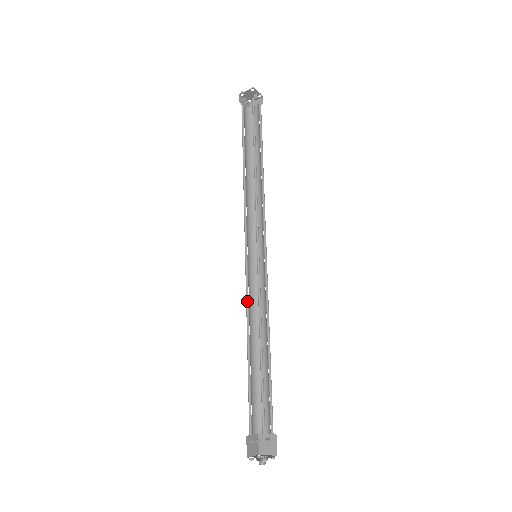
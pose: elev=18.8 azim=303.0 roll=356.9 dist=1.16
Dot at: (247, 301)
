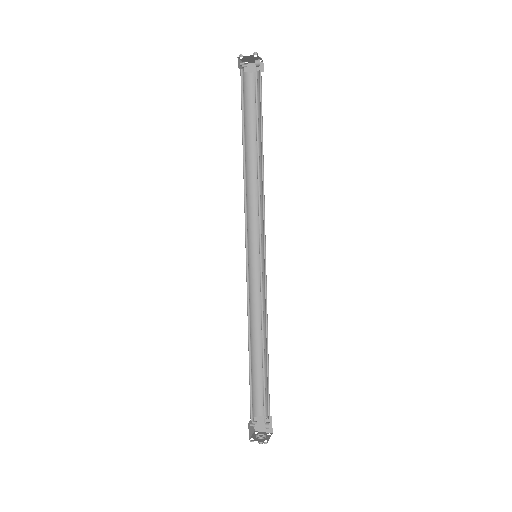
Dot at: (248, 303)
